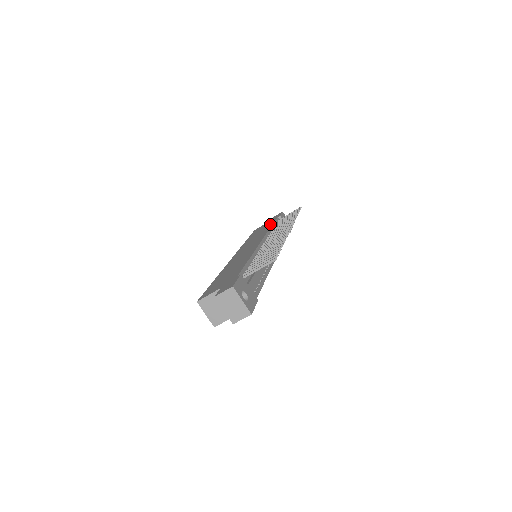
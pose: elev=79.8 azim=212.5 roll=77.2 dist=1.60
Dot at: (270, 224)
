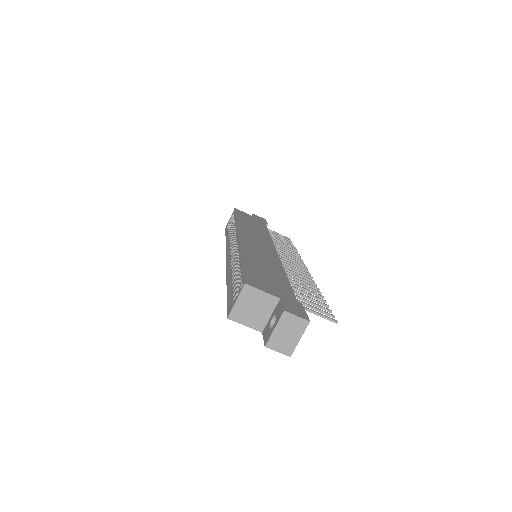
Dot at: (264, 227)
